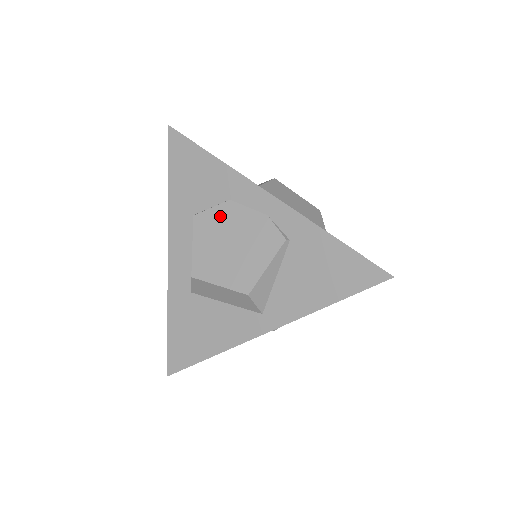
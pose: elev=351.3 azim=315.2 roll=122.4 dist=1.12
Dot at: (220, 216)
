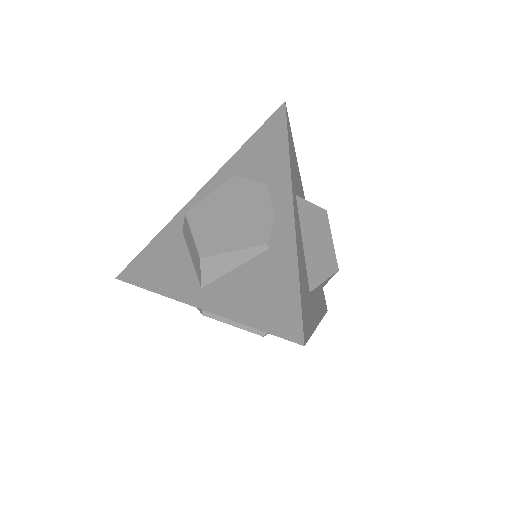
Dot at: (248, 190)
